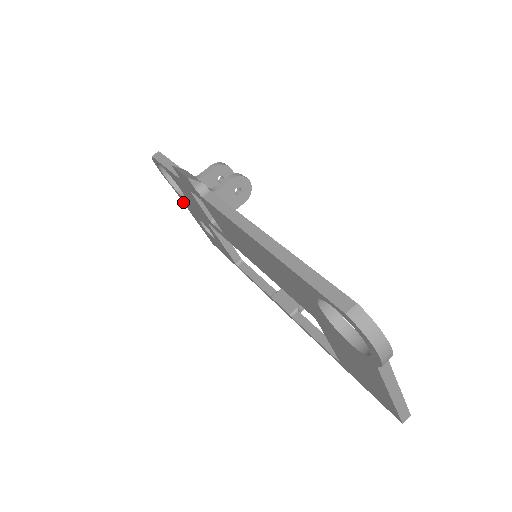
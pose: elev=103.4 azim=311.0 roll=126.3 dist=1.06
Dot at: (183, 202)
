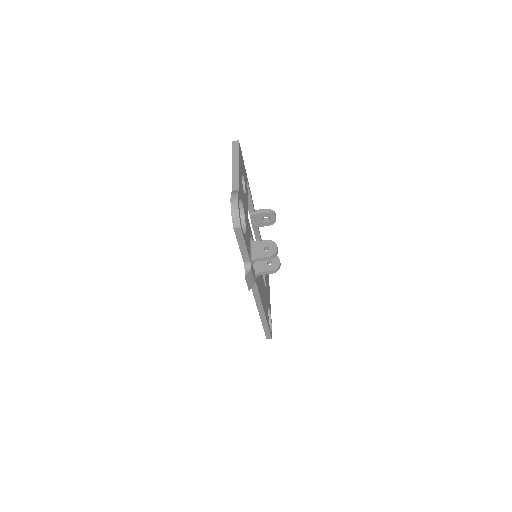
Dot at: (232, 181)
